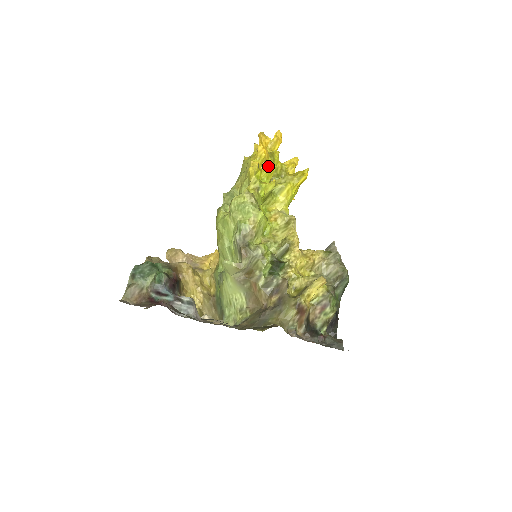
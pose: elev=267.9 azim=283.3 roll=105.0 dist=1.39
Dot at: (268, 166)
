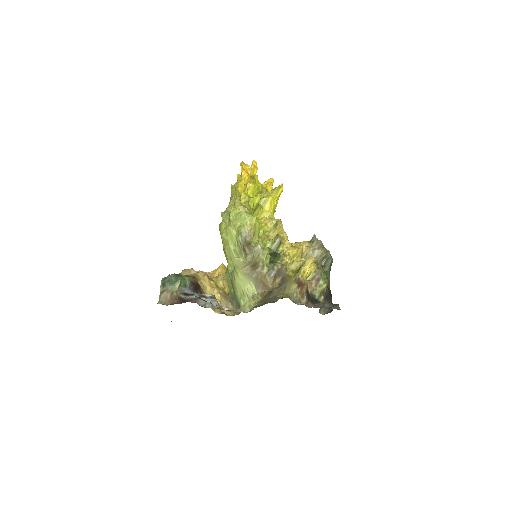
Dot at: (252, 185)
